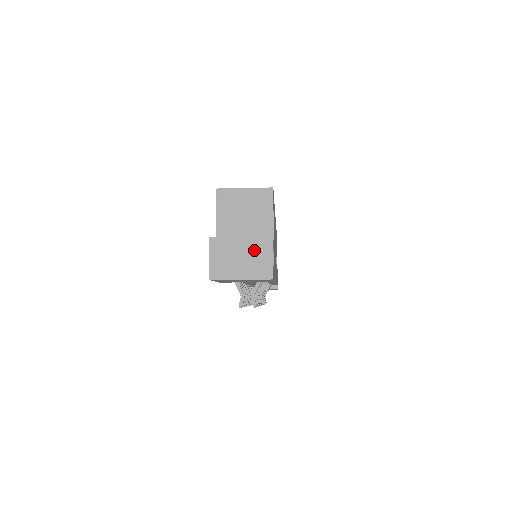
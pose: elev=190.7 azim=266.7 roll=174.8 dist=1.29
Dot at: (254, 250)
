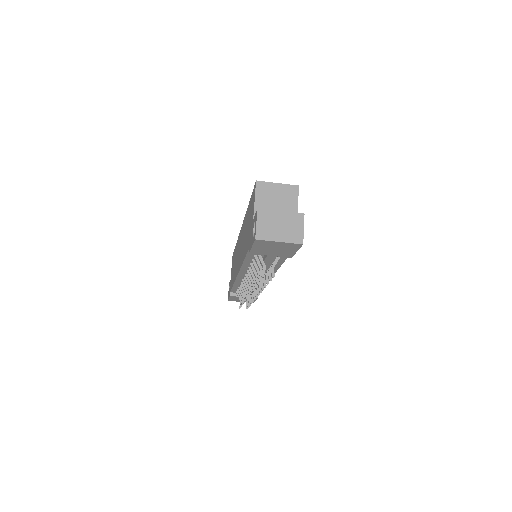
Dot at: (290, 222)
